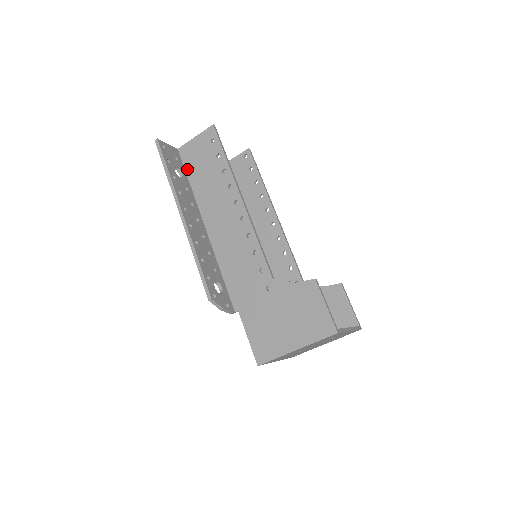
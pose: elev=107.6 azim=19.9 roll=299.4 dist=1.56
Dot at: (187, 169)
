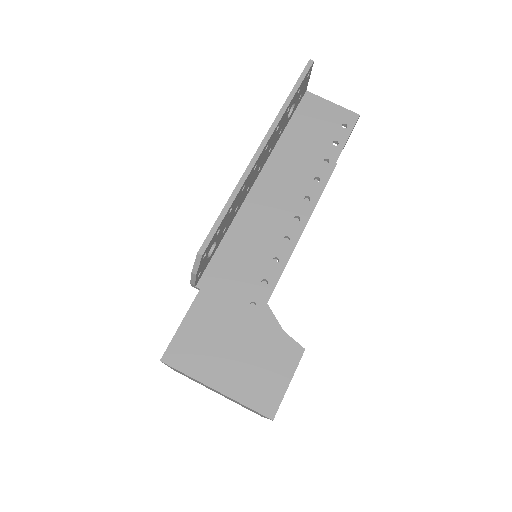
Dot at: (296, 116)
